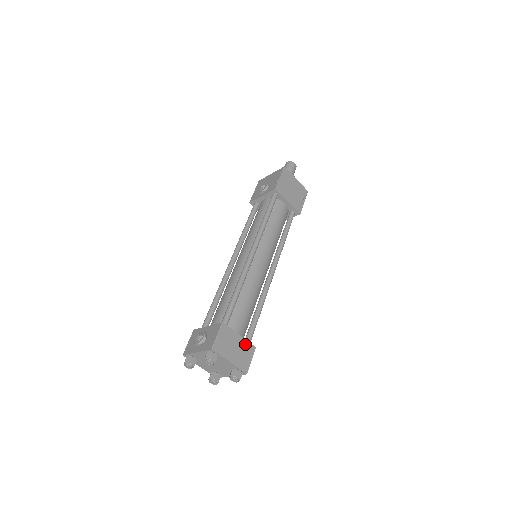
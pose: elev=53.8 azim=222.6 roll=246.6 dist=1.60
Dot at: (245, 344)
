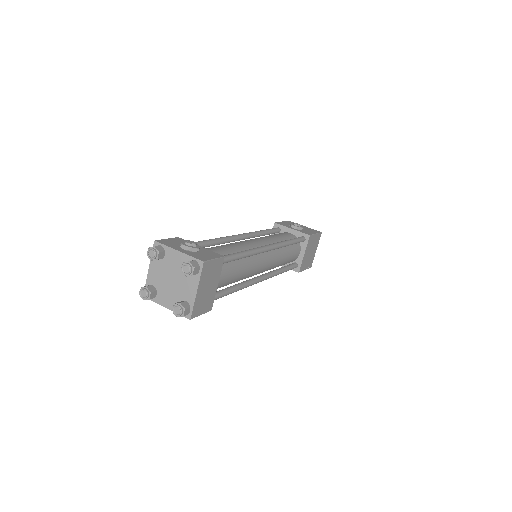
Dot at: (212, 296)
